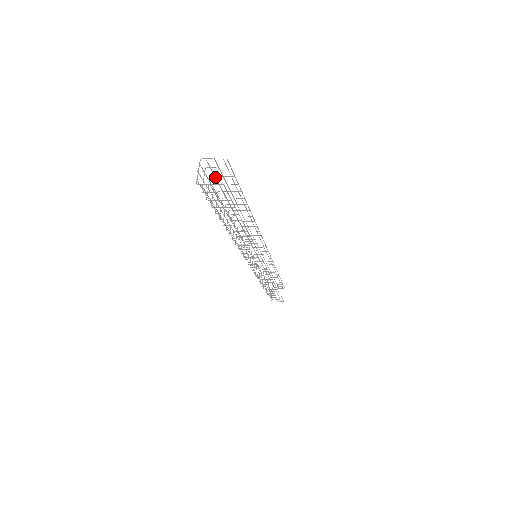
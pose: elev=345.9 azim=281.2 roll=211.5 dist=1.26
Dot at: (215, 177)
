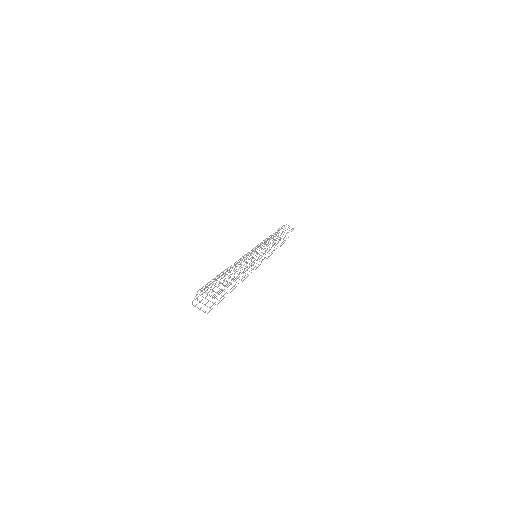
Dot at: (212, 282)
